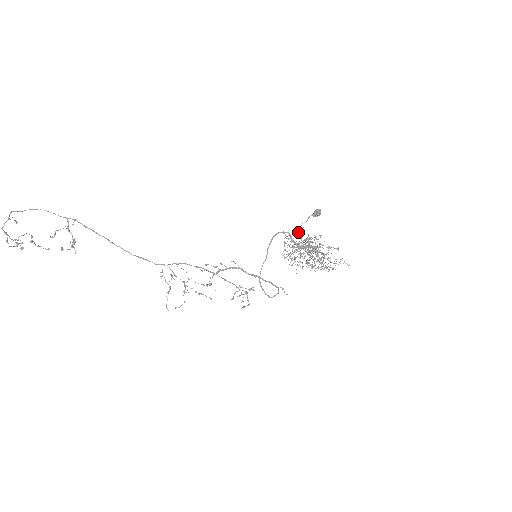
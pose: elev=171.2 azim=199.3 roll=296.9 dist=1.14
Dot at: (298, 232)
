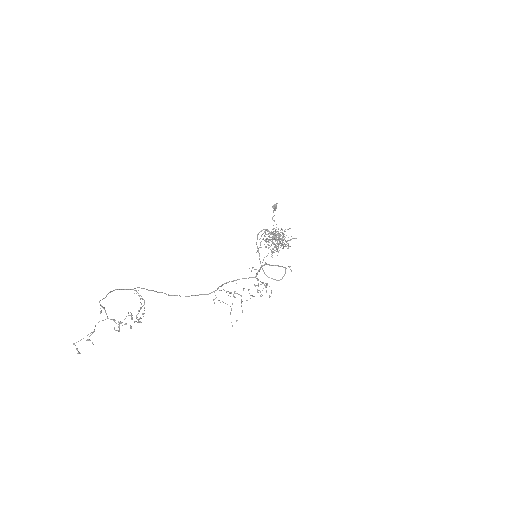
Dot at: (273, 225)
